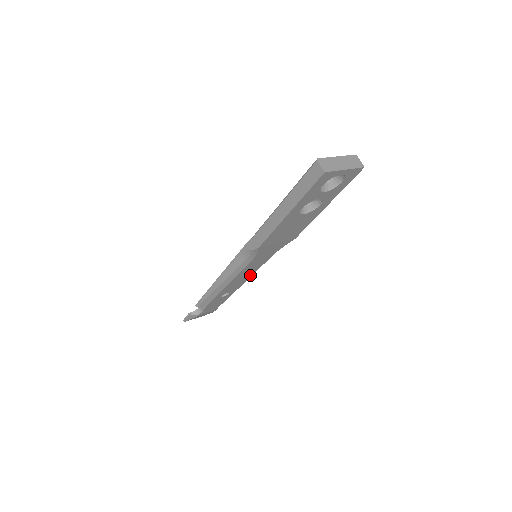
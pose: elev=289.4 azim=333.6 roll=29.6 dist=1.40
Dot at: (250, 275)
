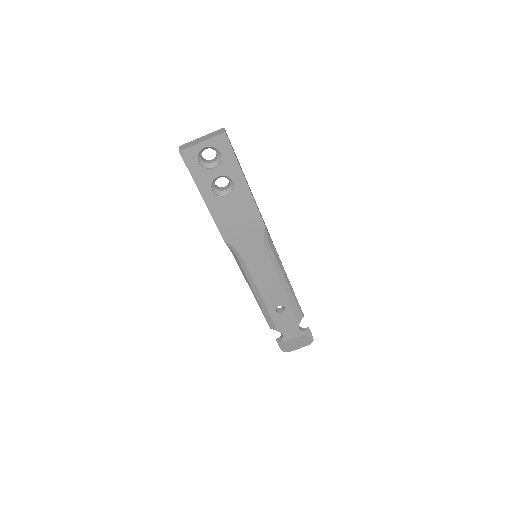
Dot at: (277, 280)
